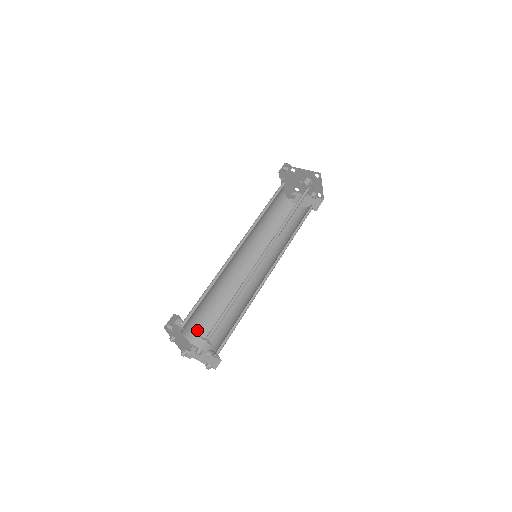
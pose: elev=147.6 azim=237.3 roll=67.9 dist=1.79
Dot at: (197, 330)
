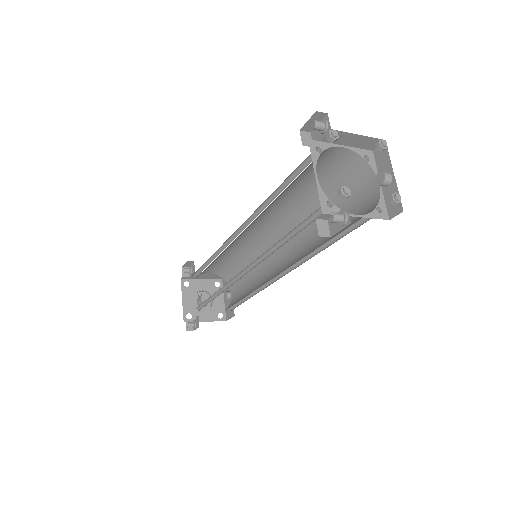
Dot at: occluded
